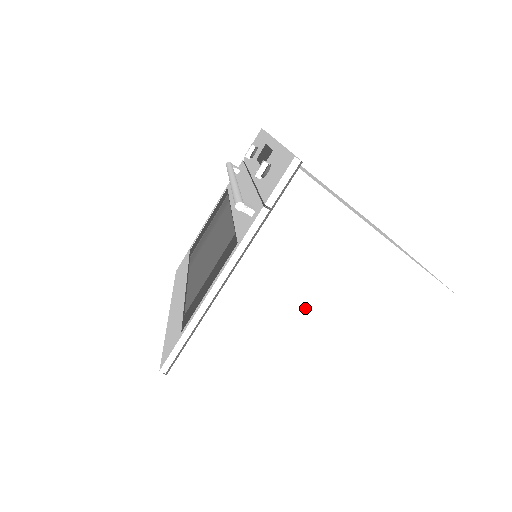
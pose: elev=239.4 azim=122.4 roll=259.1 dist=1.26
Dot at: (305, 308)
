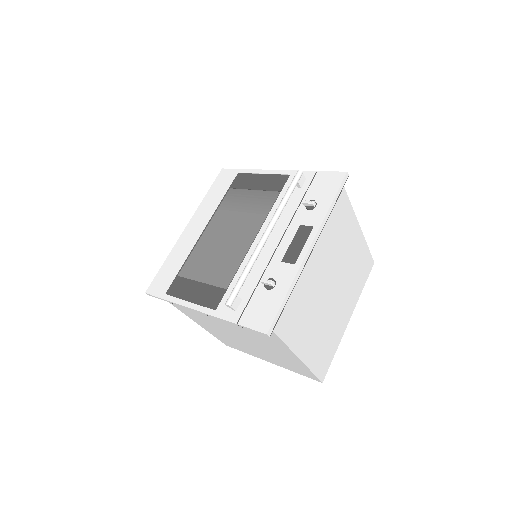
Dot at: (239, 333)
